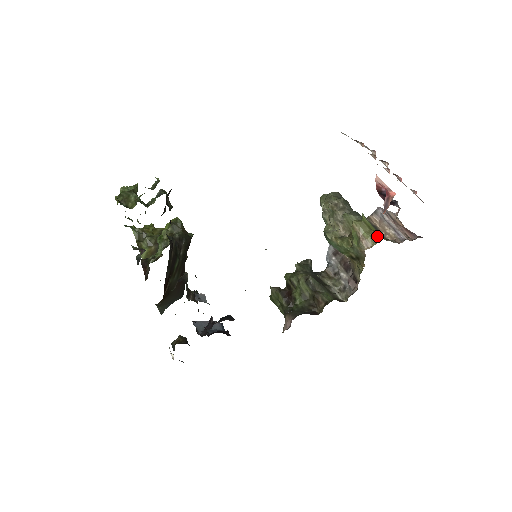
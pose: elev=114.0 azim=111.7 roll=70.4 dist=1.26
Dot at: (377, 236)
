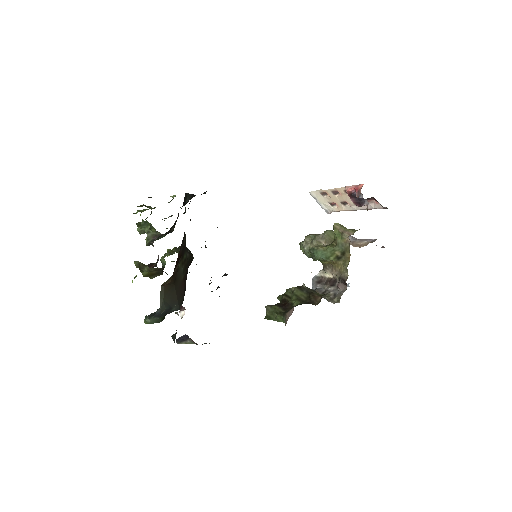
Dot at: (355, 230)
